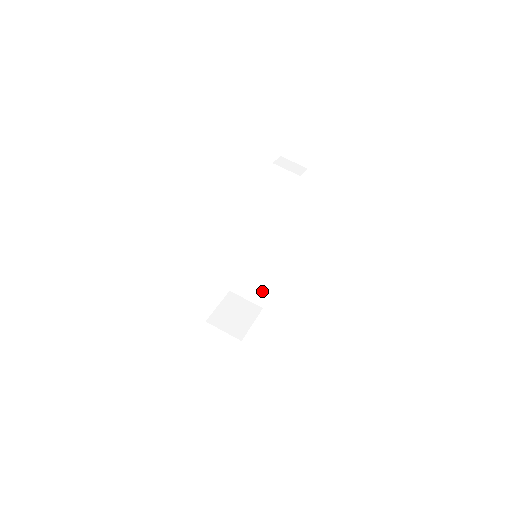
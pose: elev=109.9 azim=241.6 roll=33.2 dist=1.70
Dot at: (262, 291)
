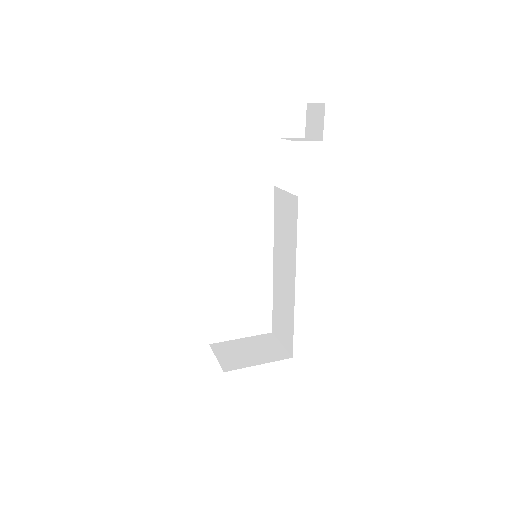
Dot at: (289, 328)
